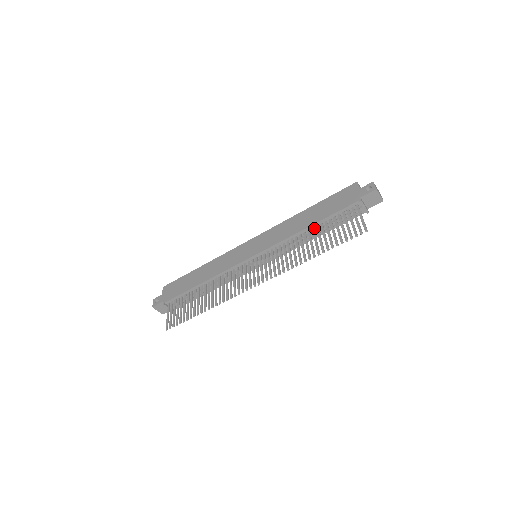
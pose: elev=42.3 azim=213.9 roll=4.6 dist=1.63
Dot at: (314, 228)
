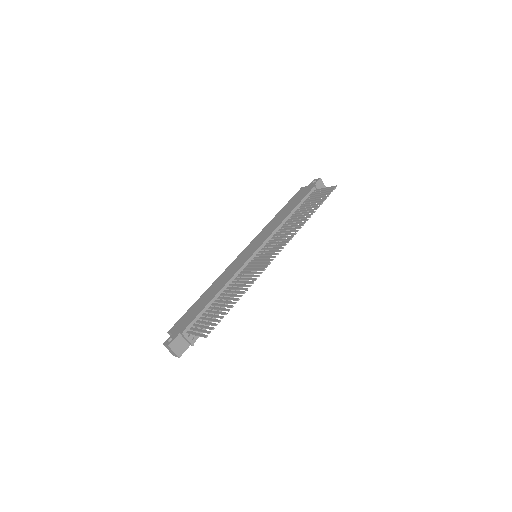
Dot at: (293, 215)
